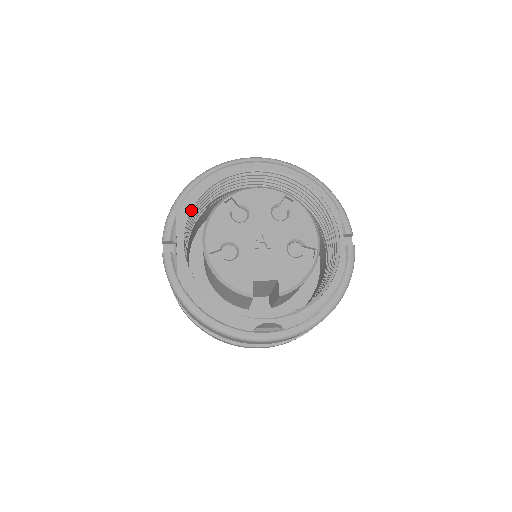
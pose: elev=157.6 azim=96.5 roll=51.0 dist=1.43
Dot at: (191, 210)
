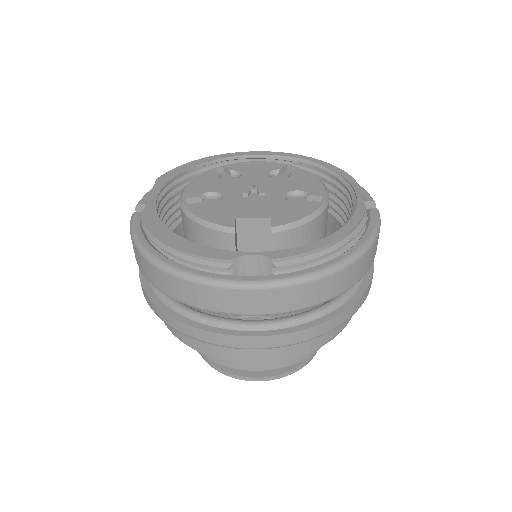
Dot at: (175, 177)
